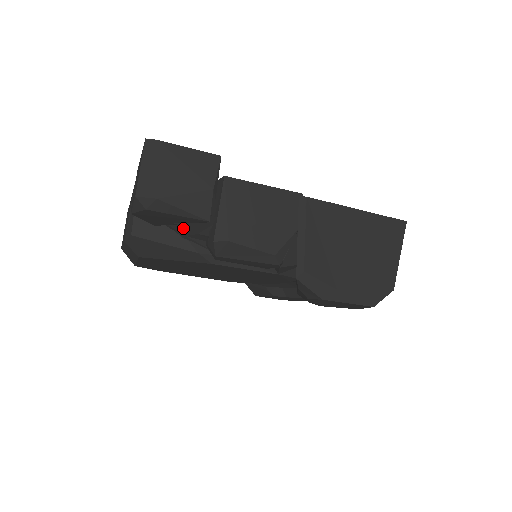
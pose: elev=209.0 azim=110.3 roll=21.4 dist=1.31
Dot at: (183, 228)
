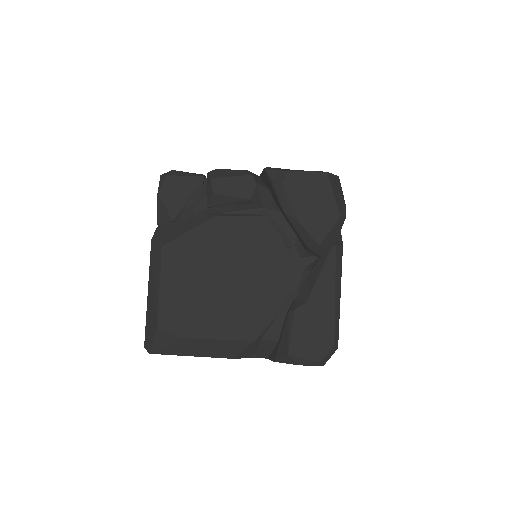
Dot at: (191, 206)
